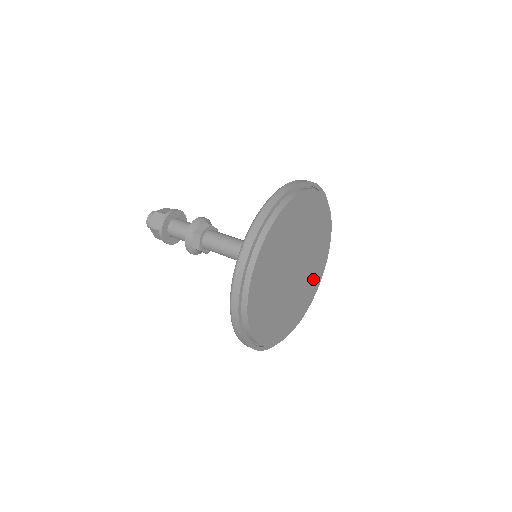
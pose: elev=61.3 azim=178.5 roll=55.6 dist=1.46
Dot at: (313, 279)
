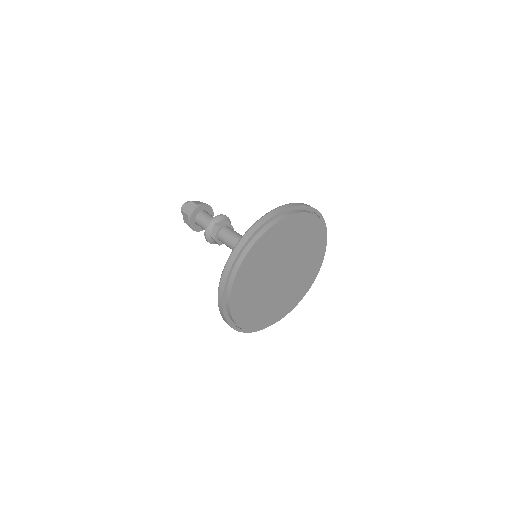
Dot at: (314, 253)
